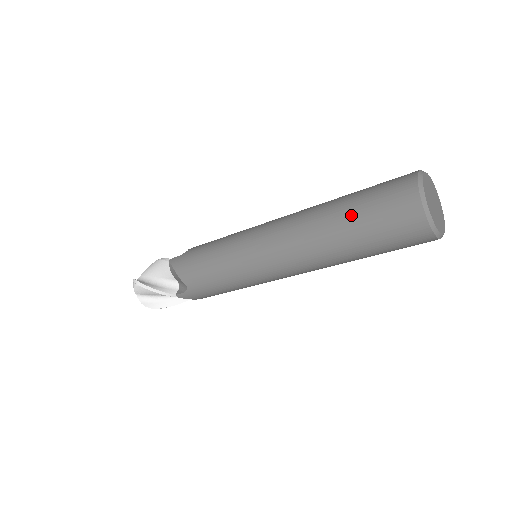
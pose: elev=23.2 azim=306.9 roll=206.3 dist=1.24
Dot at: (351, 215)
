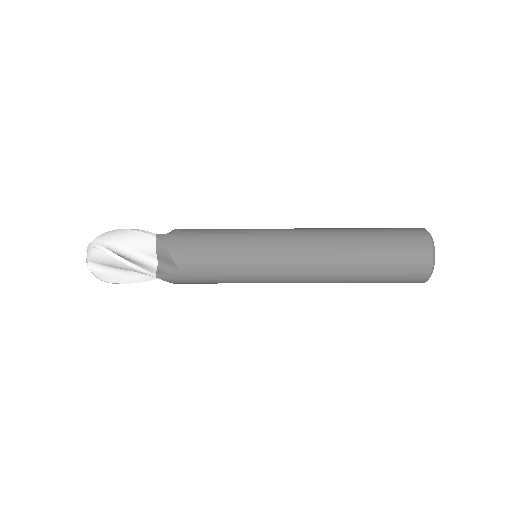
Dot at: (376, 248)
